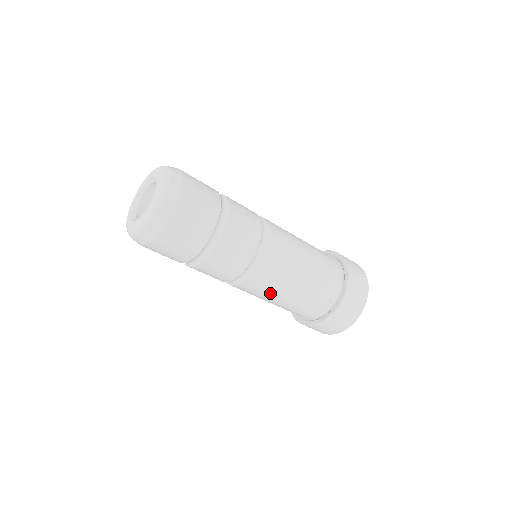
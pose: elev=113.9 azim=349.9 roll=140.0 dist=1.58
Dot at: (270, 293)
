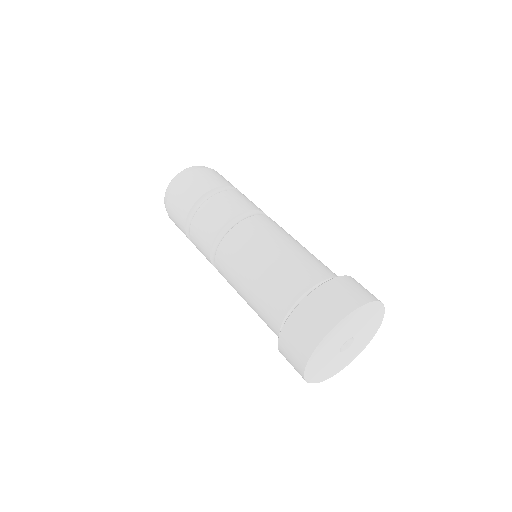
Dot at: (237, 272)
